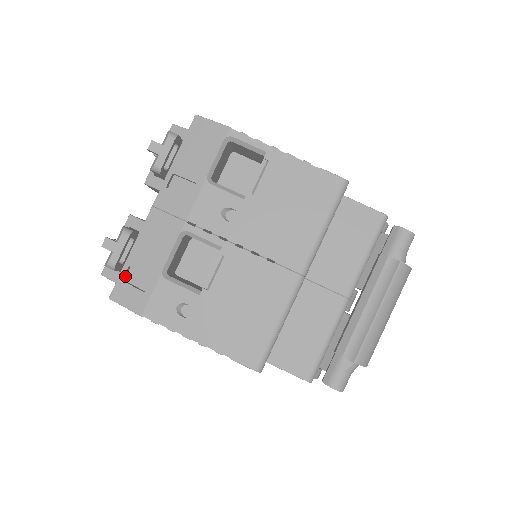
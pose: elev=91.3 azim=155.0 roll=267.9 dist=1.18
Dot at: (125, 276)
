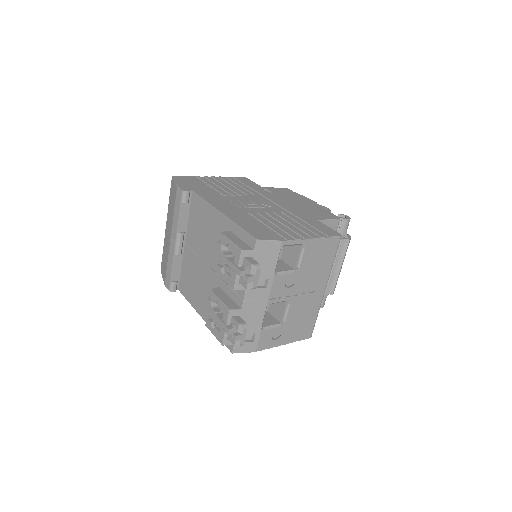
Dot at: occluded
